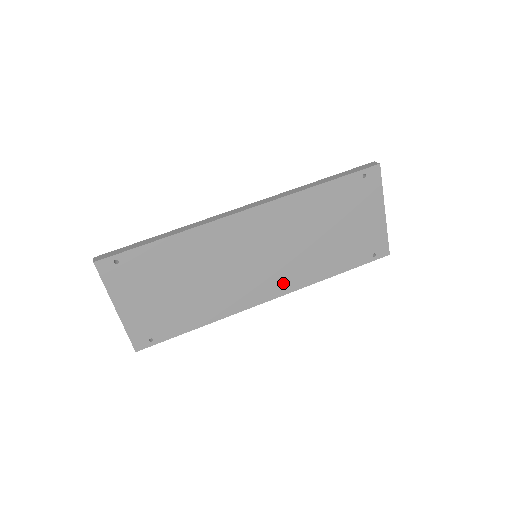
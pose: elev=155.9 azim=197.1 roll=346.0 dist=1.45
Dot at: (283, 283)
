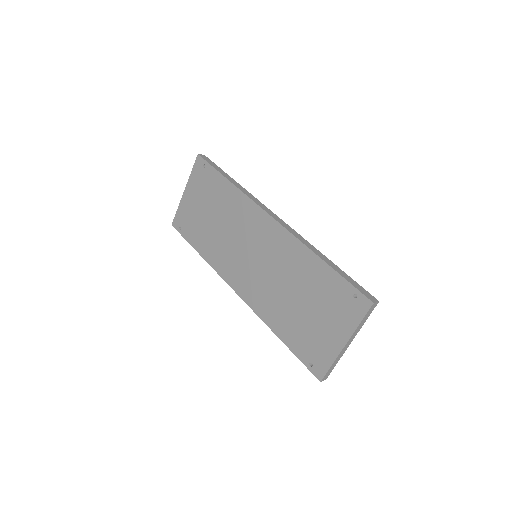
Dot at: (250, 293)
